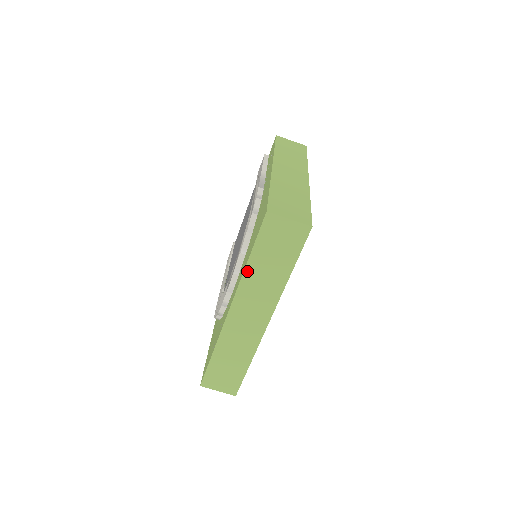
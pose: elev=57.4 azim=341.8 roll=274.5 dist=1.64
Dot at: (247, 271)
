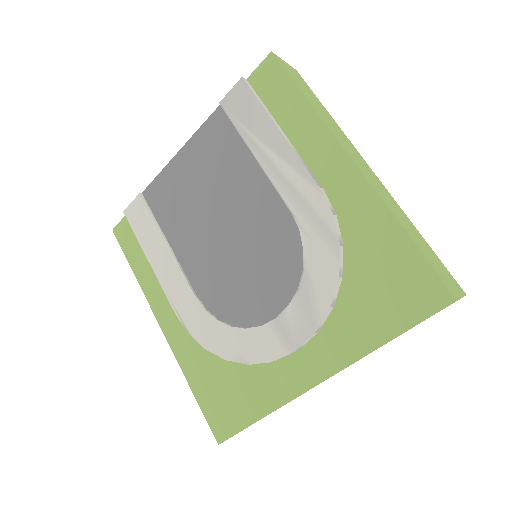
Dot at: occluded
